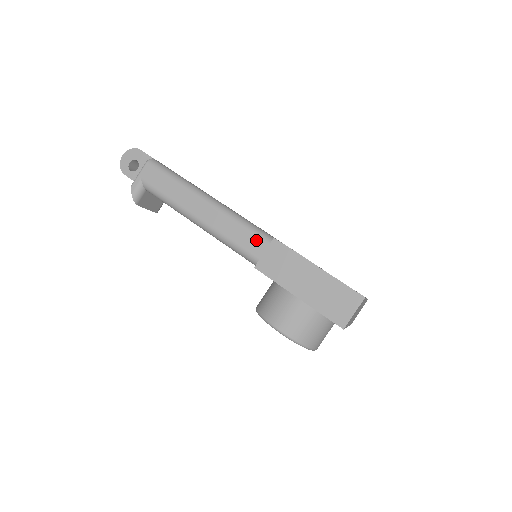
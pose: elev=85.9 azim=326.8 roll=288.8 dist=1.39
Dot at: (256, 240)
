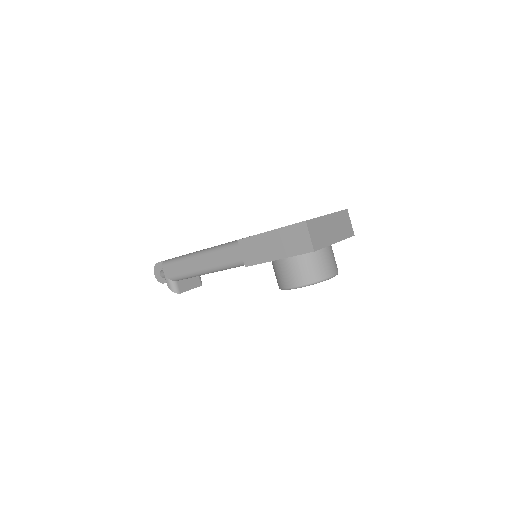
Dot at: (238, 250)
